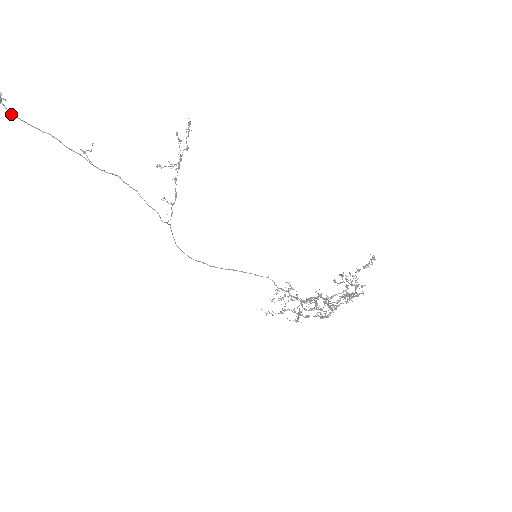
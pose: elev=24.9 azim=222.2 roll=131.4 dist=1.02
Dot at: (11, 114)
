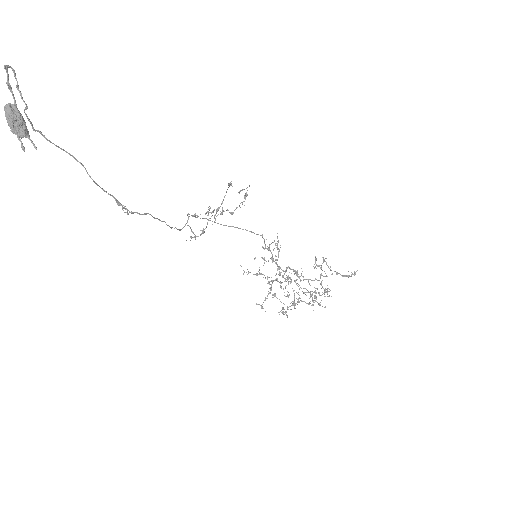
Dot at: (37, 131)
